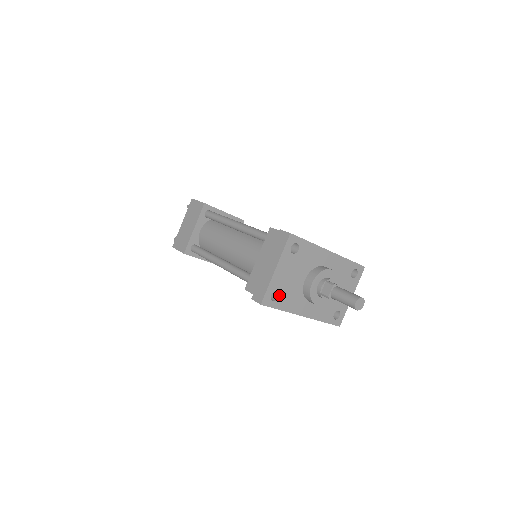
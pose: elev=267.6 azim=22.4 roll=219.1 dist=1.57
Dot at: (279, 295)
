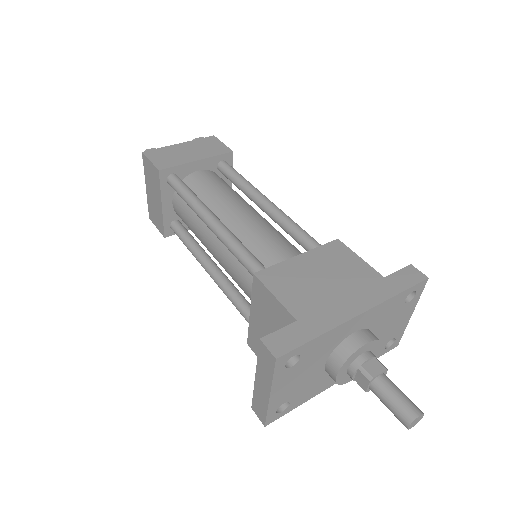
Dot at: (289, 402)
